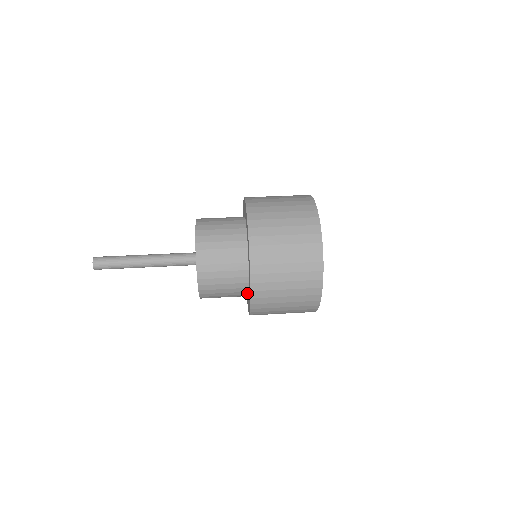
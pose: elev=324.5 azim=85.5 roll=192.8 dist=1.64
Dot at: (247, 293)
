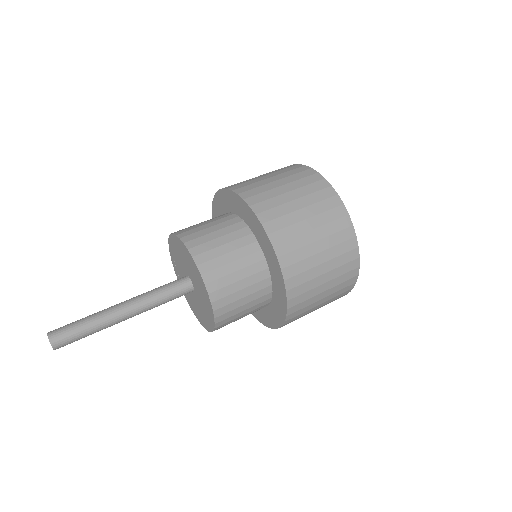
Dot at: occluded
